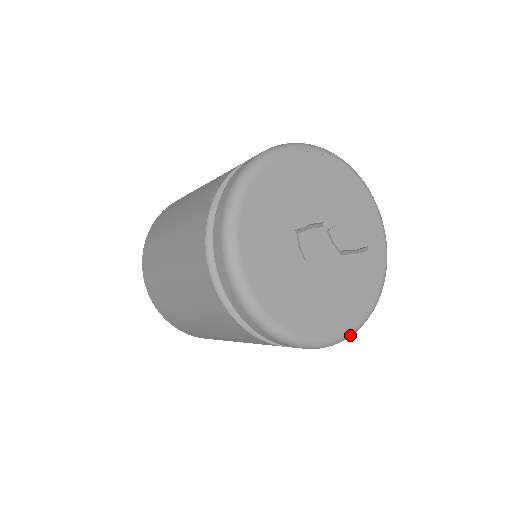
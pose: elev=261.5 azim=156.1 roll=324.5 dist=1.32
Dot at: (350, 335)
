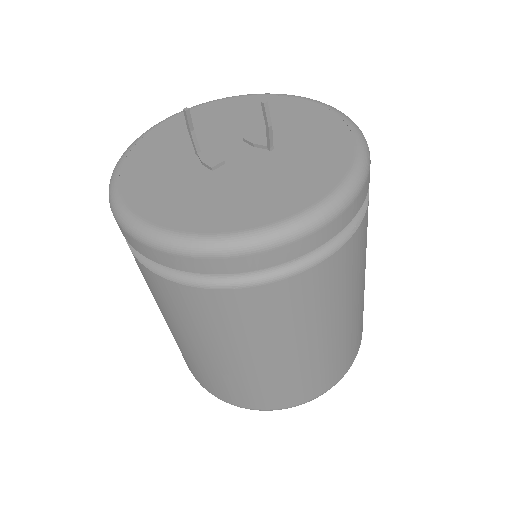
Dot at: (319, 216)
